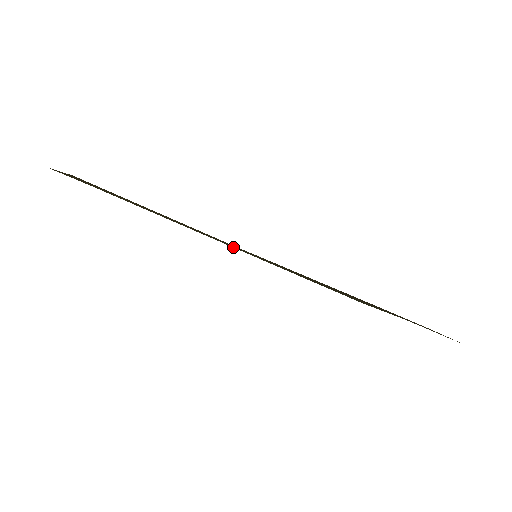
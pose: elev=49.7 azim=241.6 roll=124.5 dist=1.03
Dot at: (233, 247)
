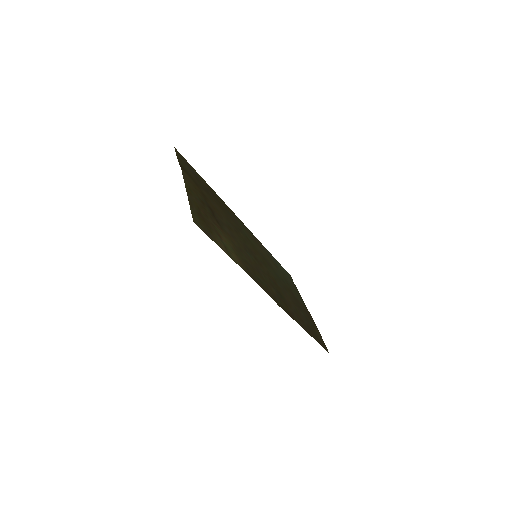
Dot at: (243, 229)
